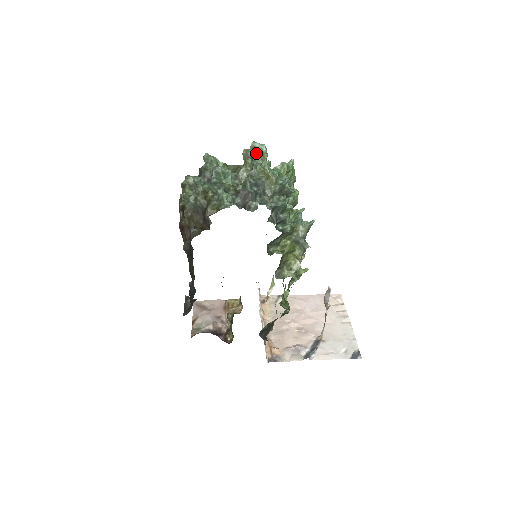
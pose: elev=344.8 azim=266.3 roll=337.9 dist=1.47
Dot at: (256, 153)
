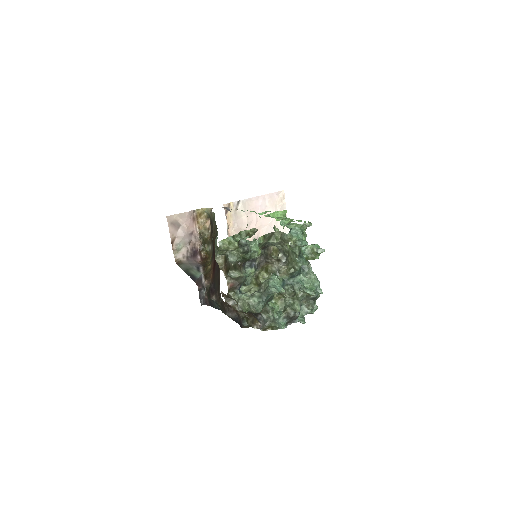
Dot at: occluded
